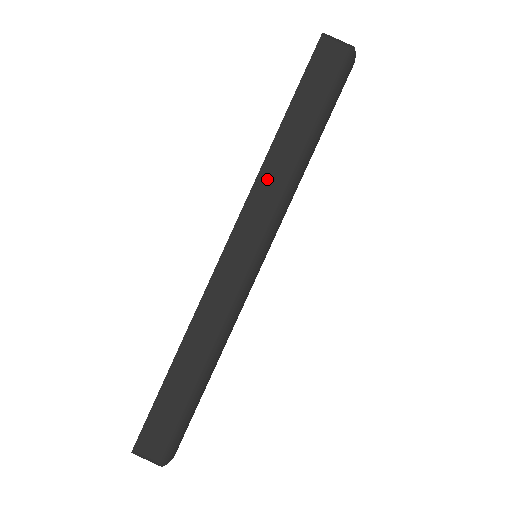
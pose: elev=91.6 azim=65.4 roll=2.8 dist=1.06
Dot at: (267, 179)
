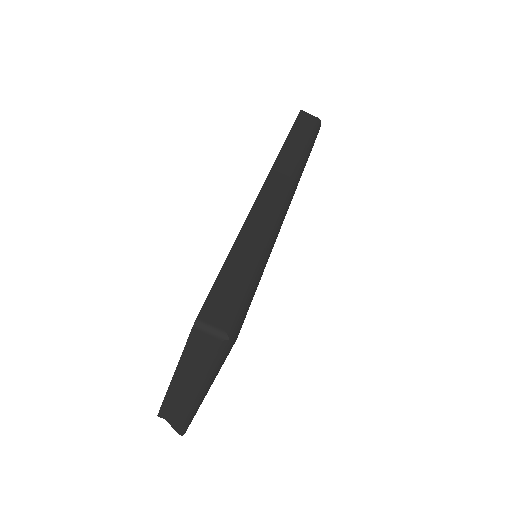
Dot at: (285, 158)
